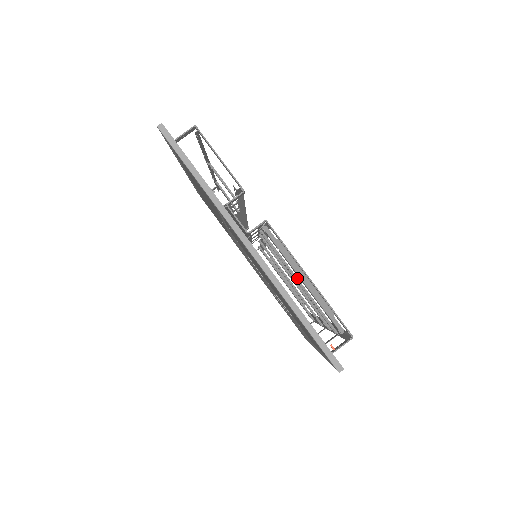
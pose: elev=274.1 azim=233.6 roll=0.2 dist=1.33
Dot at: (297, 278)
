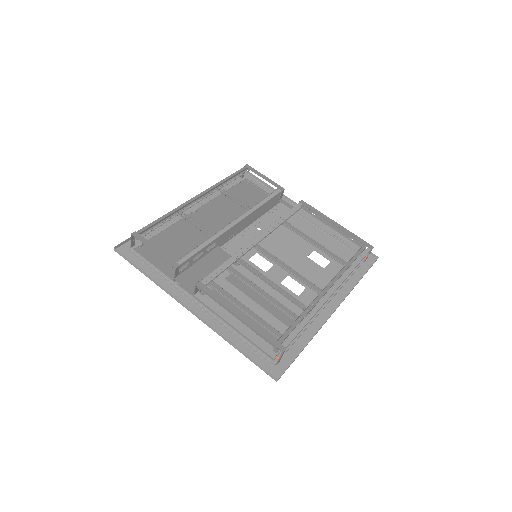
Dot at: (241, 309)
